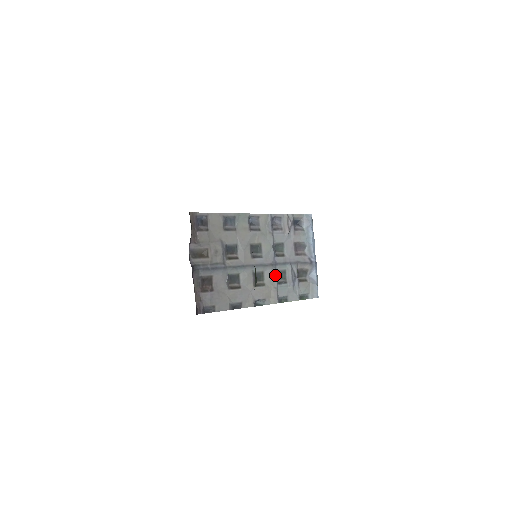
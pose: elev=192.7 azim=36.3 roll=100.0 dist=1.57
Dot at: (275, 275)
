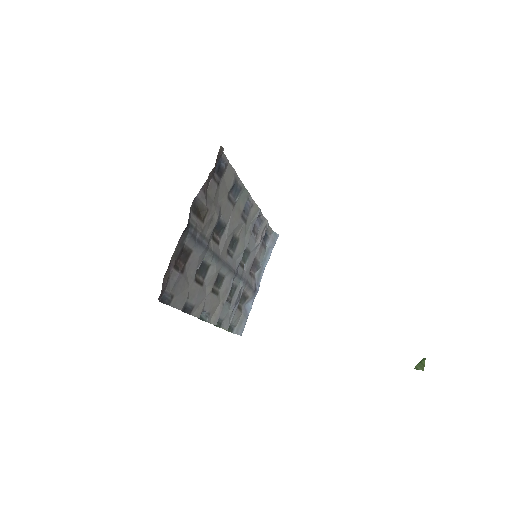
Dot at: (230, 287)
